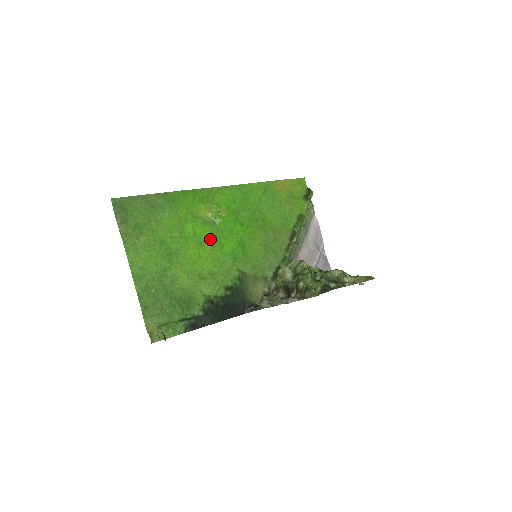
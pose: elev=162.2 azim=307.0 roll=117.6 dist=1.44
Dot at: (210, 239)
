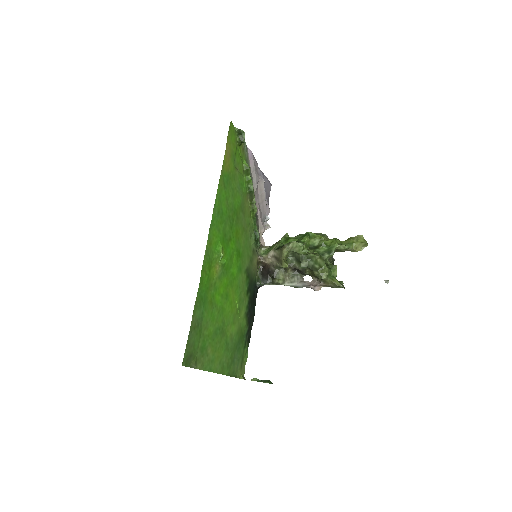
Dot at: (228, 283)
